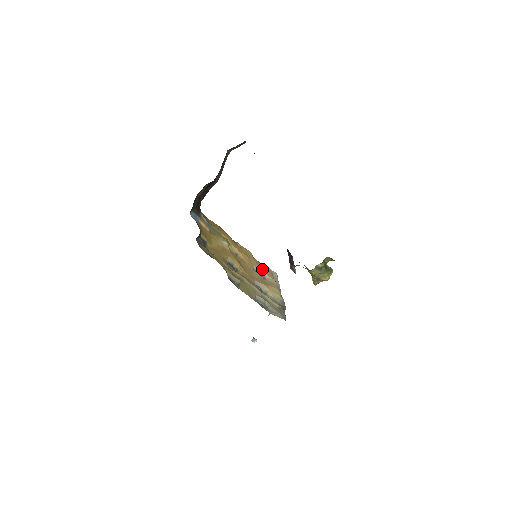
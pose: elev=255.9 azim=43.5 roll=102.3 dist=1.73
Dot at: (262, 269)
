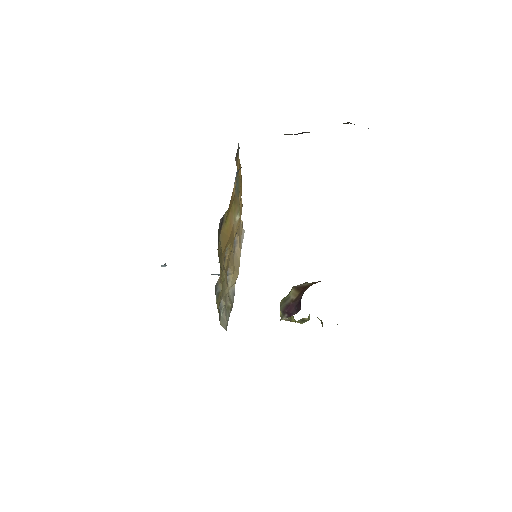
Dot at: (239, 234)
